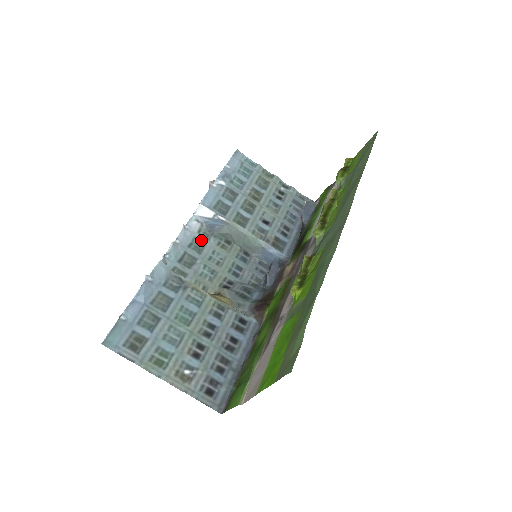
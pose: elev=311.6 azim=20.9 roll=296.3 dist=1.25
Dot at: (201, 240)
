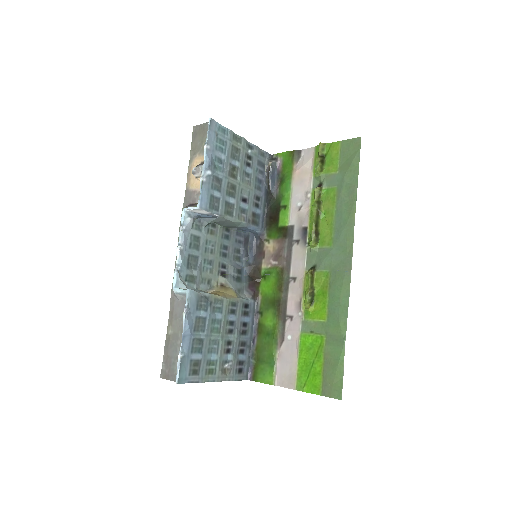
Dot at: (196, 235)
